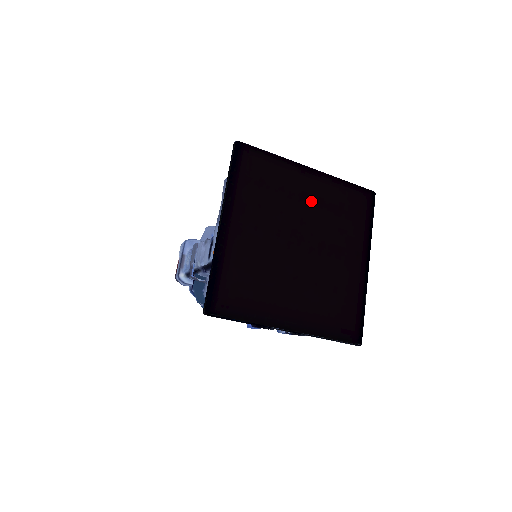
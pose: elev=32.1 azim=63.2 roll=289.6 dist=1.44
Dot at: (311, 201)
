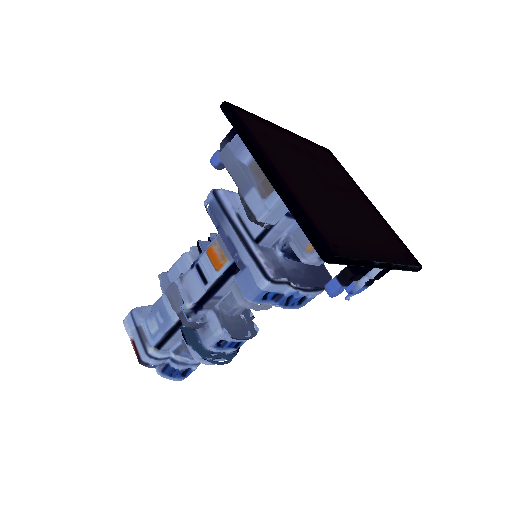
Dot at: (306, 154)
